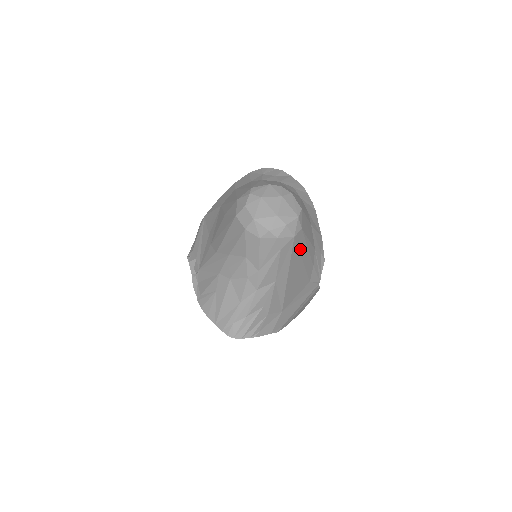
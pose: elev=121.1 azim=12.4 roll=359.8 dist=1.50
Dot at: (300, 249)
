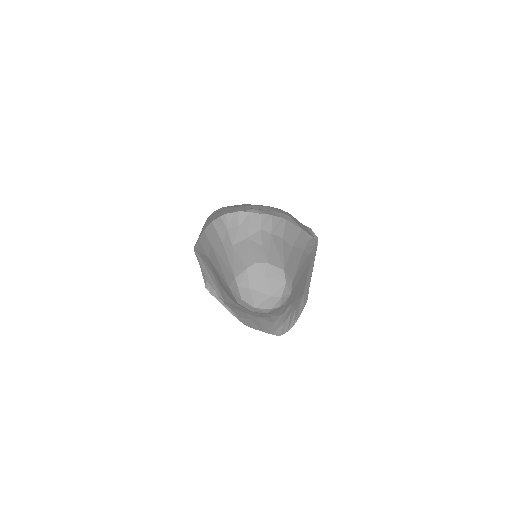
Dot at: (297, 281)
